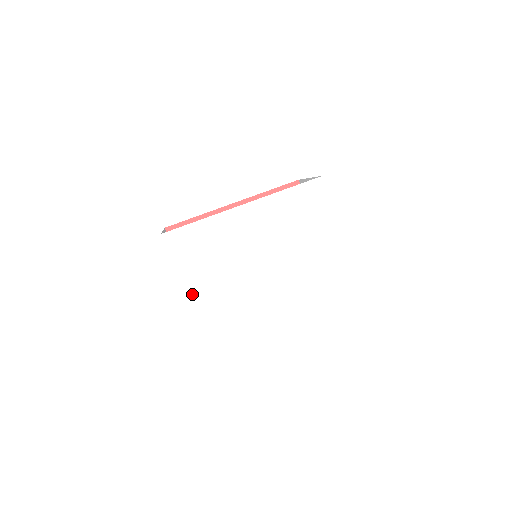
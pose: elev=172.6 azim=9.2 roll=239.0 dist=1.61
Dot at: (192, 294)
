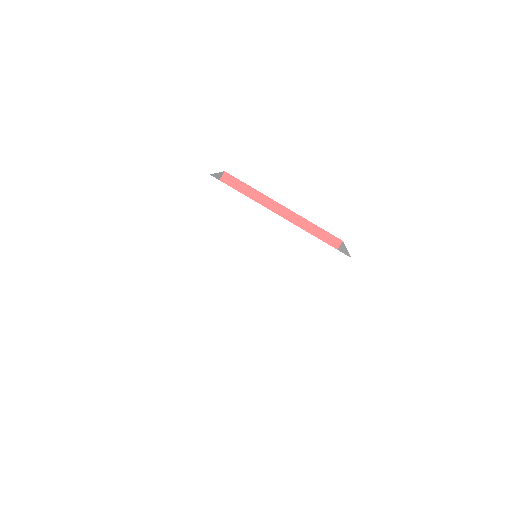
Dot at: (186, 233)
